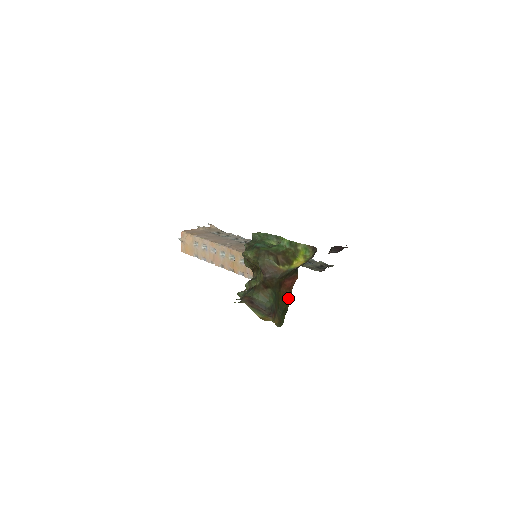
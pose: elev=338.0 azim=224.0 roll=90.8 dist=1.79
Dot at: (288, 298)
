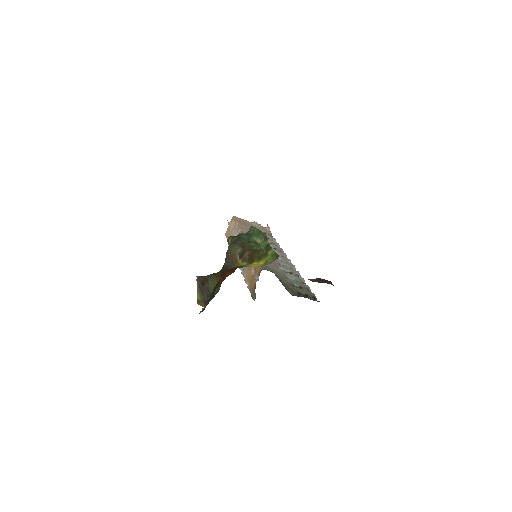
Dot at: occluded
